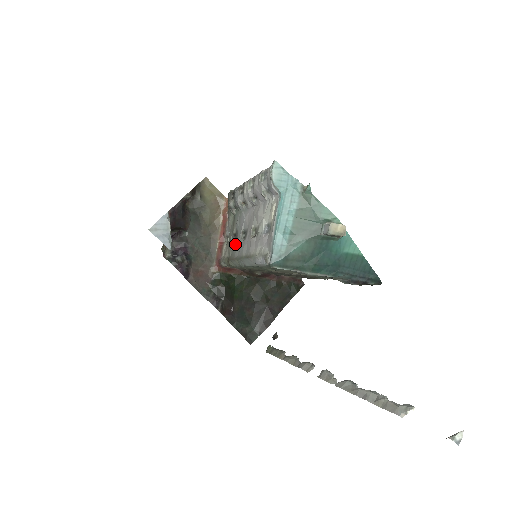
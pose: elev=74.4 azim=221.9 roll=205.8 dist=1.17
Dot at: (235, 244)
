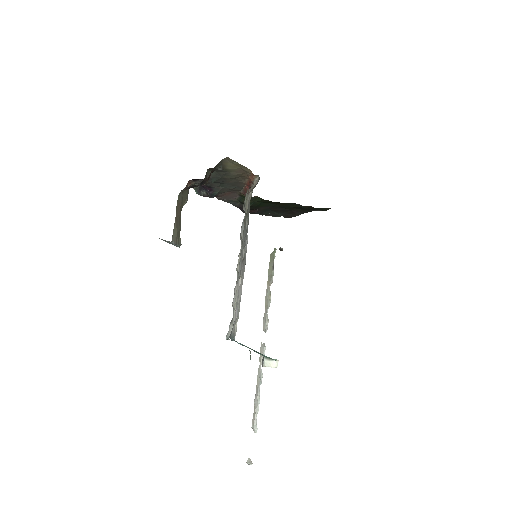
Dot at: (245, 231)
